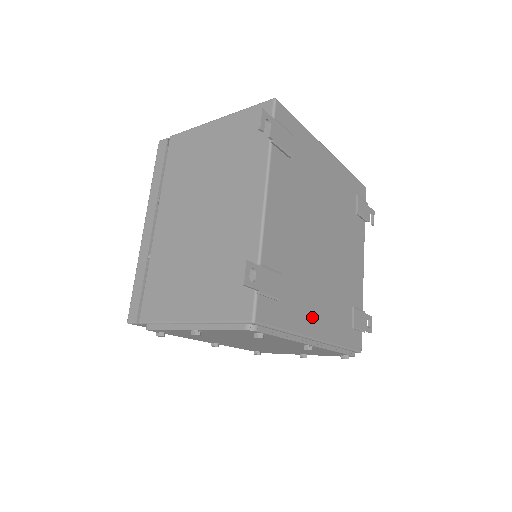
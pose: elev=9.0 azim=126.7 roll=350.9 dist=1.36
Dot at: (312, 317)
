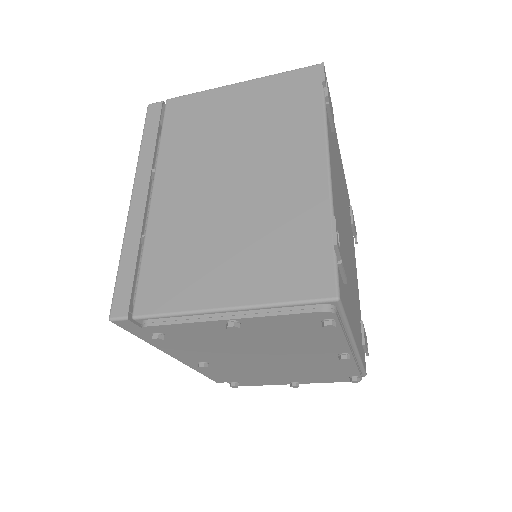
Dot at: (353, 317)
